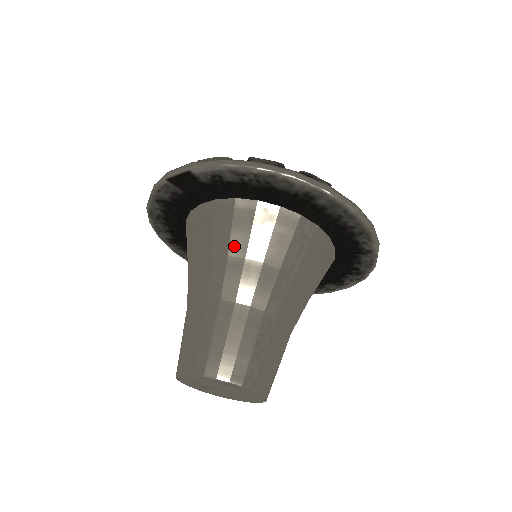
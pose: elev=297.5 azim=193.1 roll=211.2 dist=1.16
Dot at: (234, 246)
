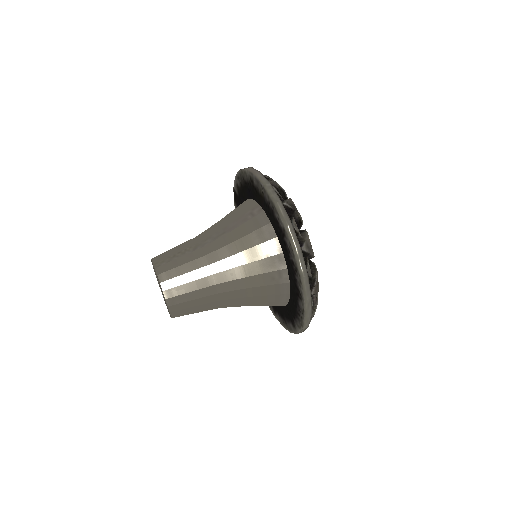
Dot at: occluded
